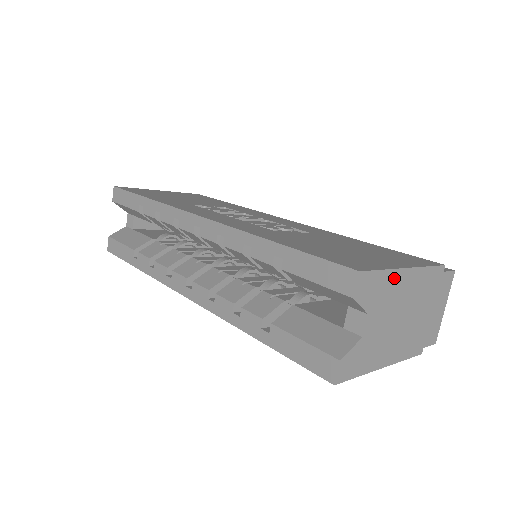
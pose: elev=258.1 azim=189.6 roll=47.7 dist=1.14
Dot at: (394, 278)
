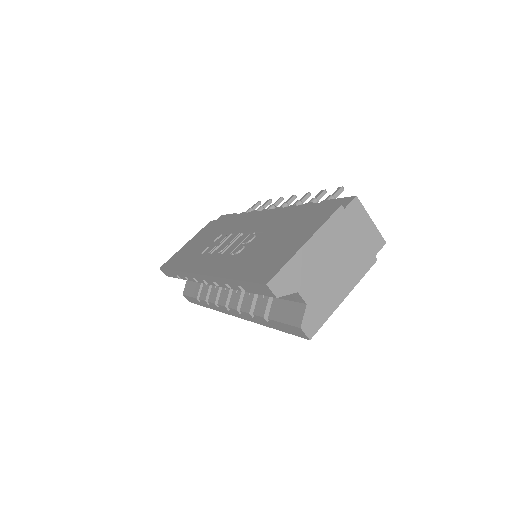
Dot at: (299, 259)
